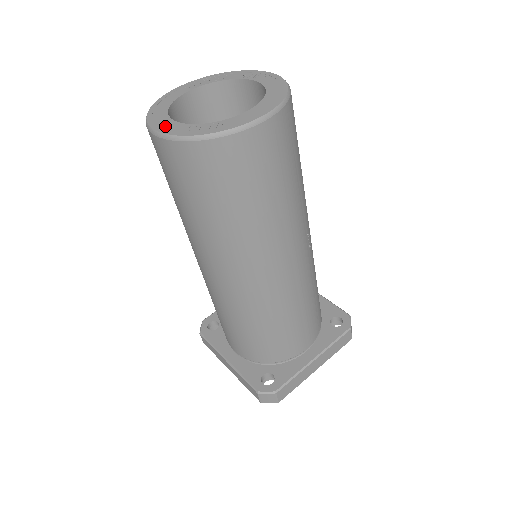
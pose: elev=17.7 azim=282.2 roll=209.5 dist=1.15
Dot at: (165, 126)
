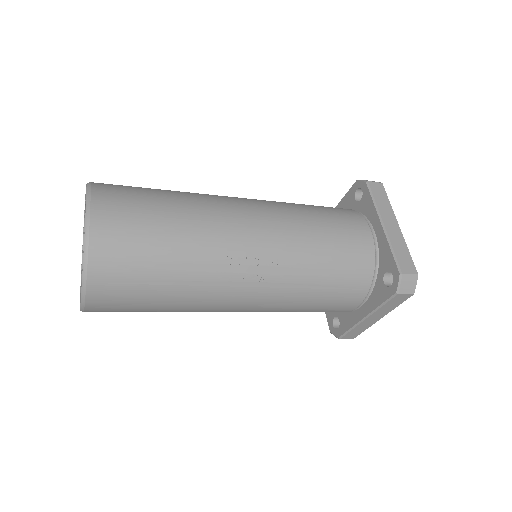
Dot at: occluded
